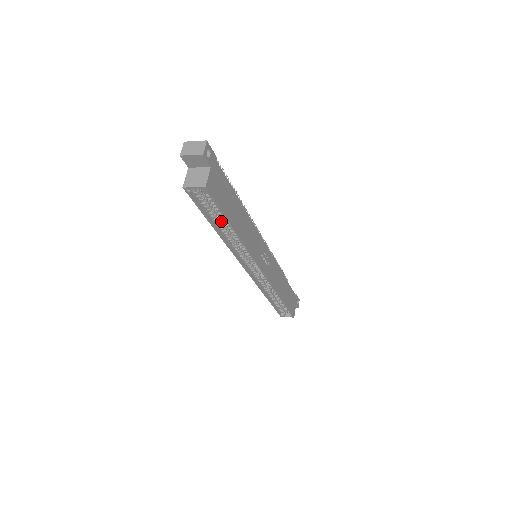
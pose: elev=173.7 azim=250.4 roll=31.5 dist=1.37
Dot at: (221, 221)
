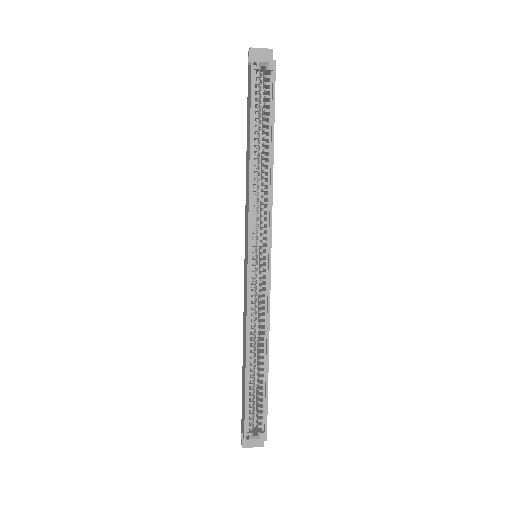
Dot at: (259, 139)
